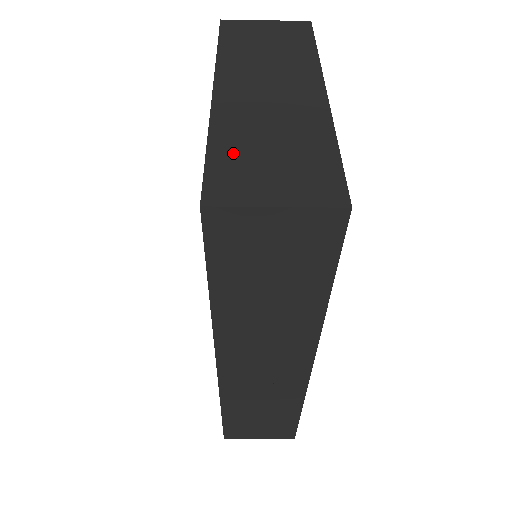
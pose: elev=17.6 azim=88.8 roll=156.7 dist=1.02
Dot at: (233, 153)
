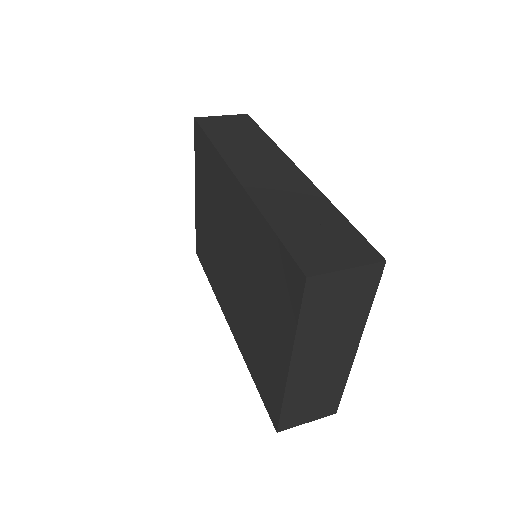
Dot at: (294, 406)
